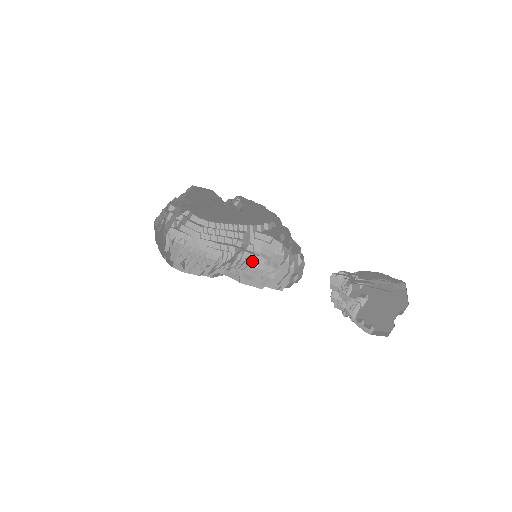
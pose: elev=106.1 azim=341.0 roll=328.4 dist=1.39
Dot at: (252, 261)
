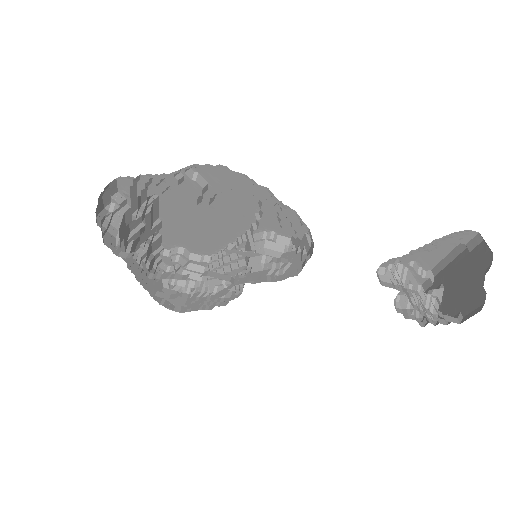
Dot at: (254, 265)
